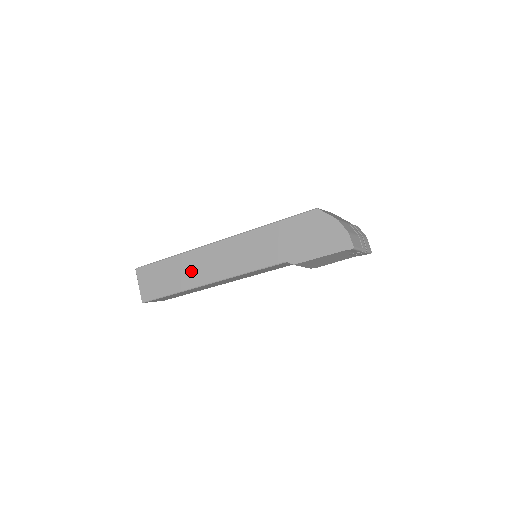
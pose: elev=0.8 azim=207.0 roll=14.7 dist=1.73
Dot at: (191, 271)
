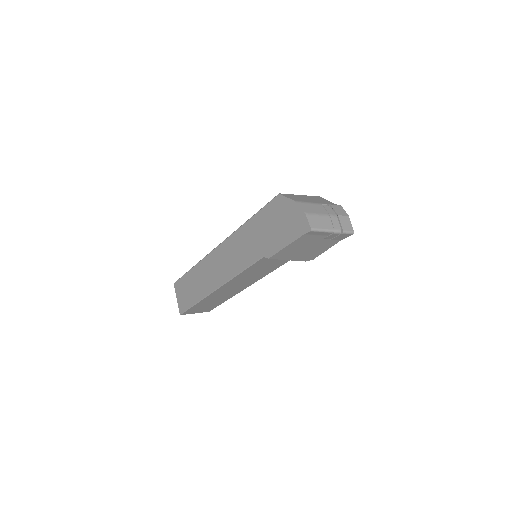
Dot at: (204, 279)
